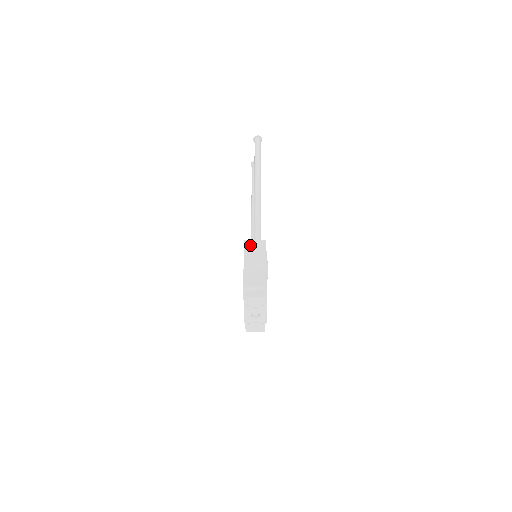
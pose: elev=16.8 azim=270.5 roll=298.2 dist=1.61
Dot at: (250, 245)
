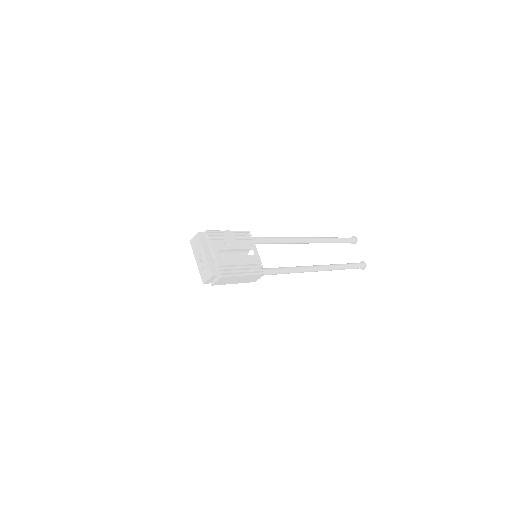
Dot at: occluded
